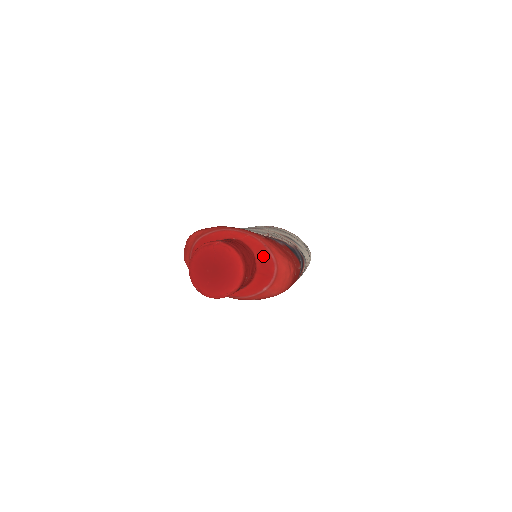
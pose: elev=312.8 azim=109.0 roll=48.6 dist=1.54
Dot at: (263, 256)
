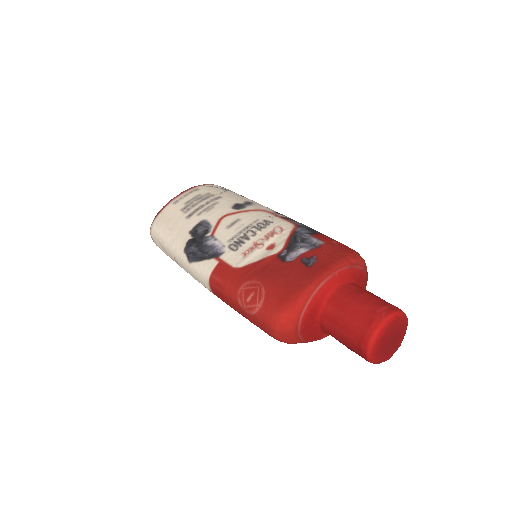
Dot at: (357, 276)
